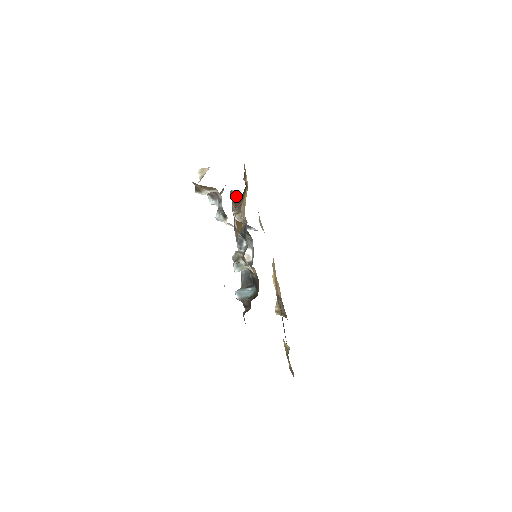
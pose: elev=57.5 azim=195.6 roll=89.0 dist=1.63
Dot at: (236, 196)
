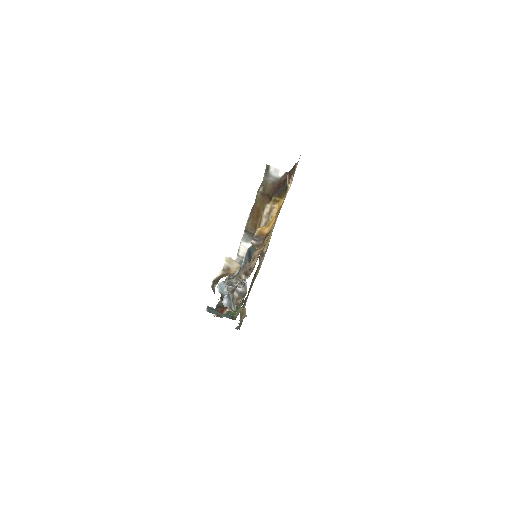
Dot at: (270, 176)
